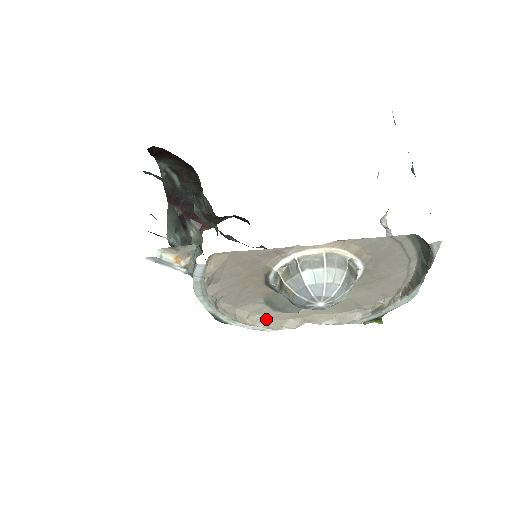
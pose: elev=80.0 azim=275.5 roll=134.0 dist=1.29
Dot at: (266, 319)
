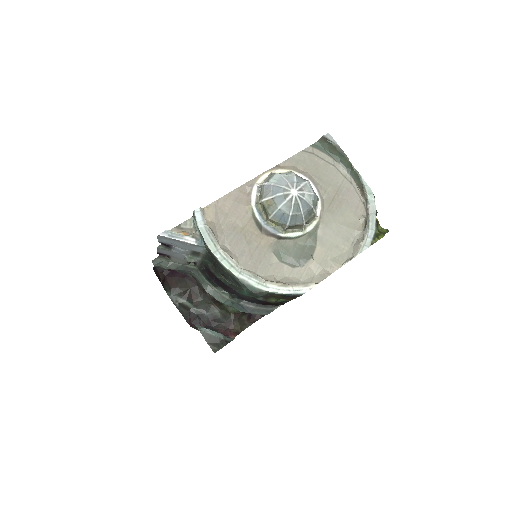
Dot at: (294, 280)
